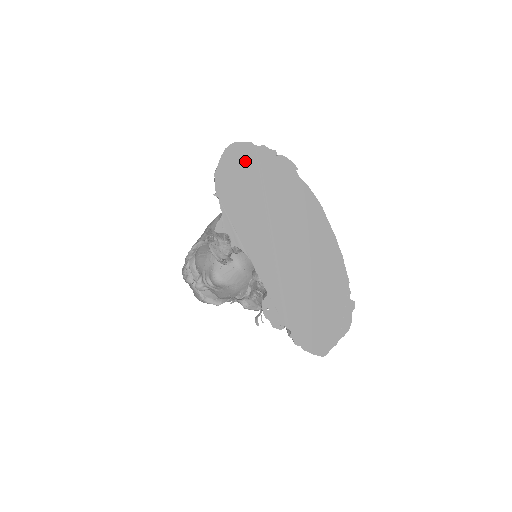
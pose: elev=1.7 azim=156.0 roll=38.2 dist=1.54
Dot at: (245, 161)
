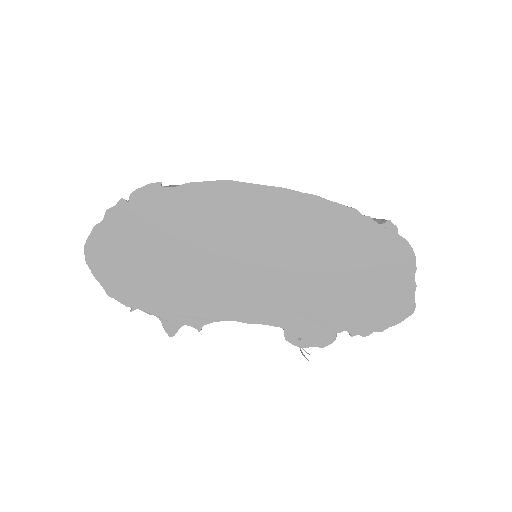
Dot at: (113, 249)
